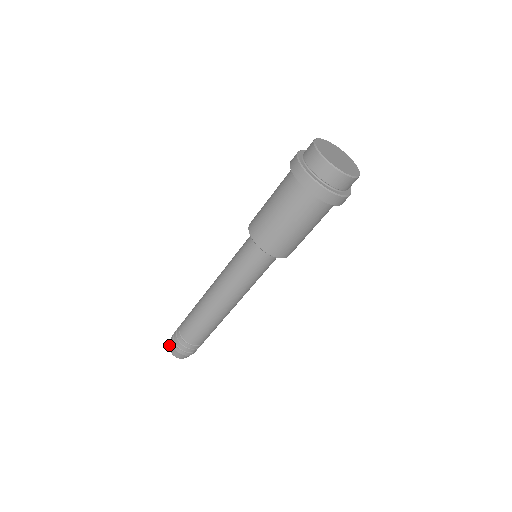
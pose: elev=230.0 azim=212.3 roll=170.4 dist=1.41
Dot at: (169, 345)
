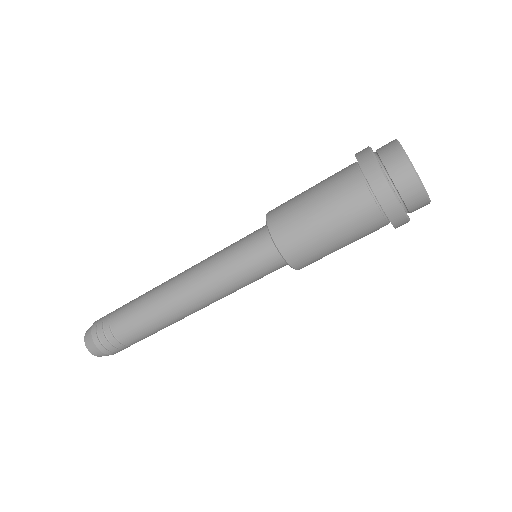
Dot at: (85, 336)
